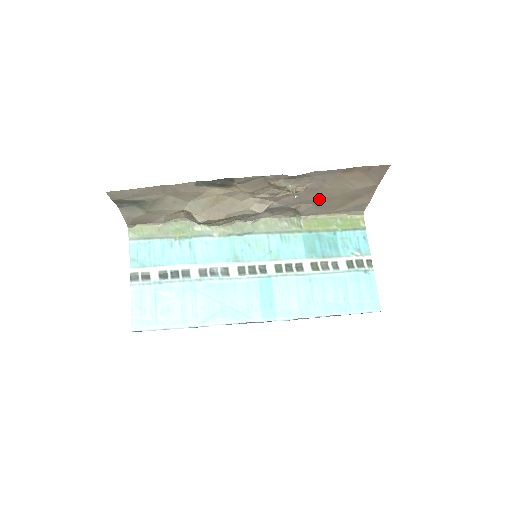
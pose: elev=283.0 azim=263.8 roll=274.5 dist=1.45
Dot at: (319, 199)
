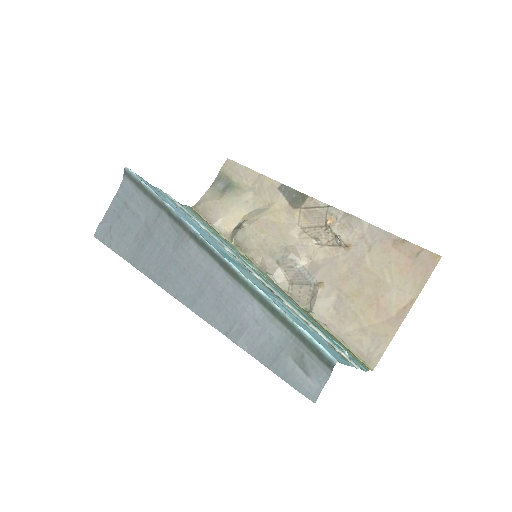
Dot at: (348, 285)
